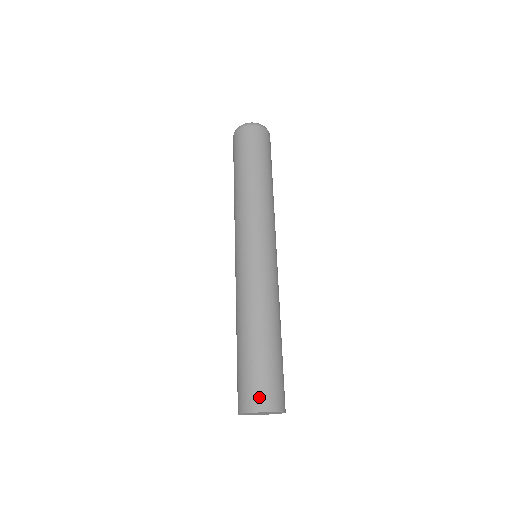
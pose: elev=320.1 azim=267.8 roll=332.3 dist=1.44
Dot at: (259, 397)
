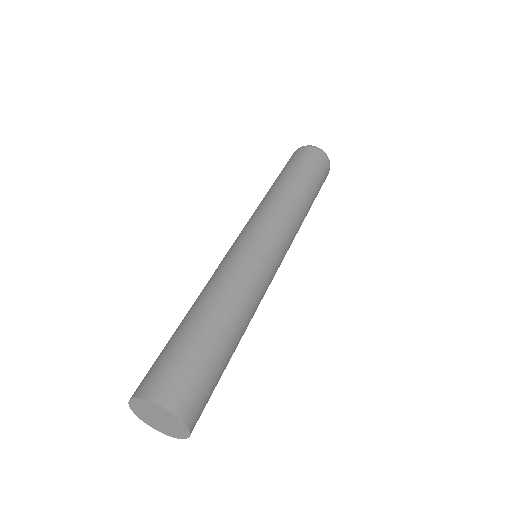
Dot at: (157, 382)
